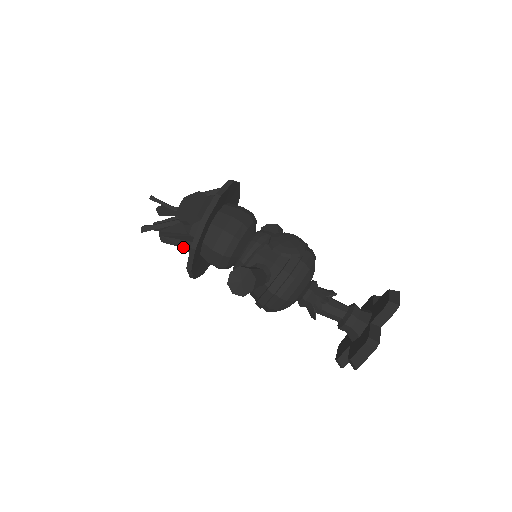
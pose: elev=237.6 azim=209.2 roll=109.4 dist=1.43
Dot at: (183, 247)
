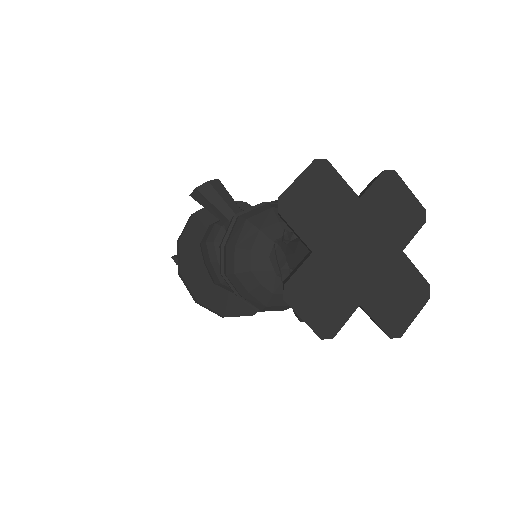
Dot at: occluded
